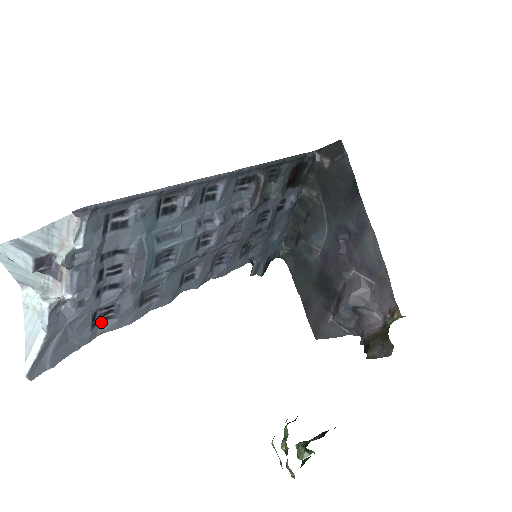
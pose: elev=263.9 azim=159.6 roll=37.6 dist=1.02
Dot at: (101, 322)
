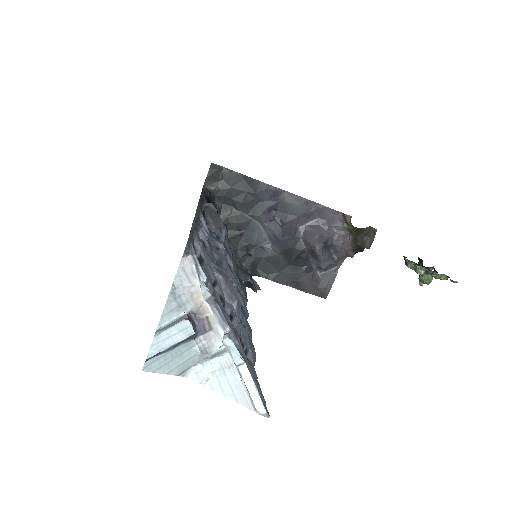
Dot at: (247, 358)
